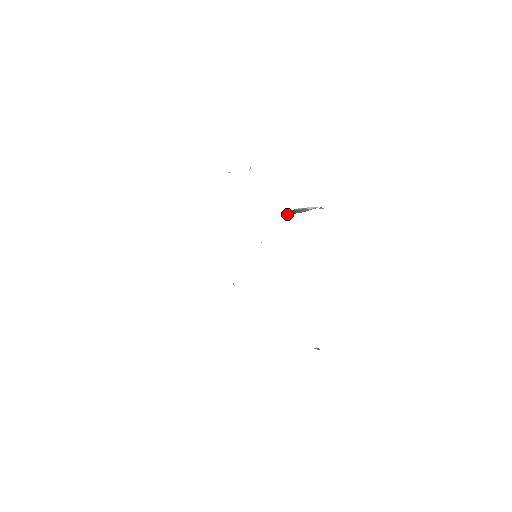
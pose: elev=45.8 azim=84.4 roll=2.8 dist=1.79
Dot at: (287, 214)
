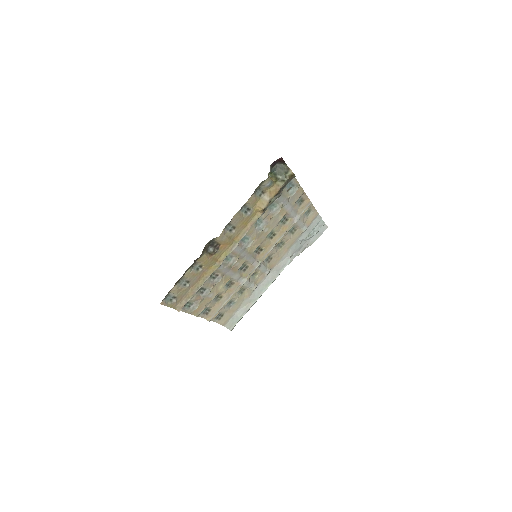
Dot at: occluded
